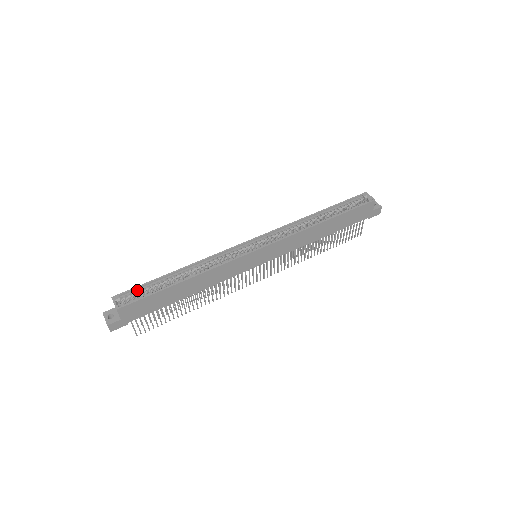
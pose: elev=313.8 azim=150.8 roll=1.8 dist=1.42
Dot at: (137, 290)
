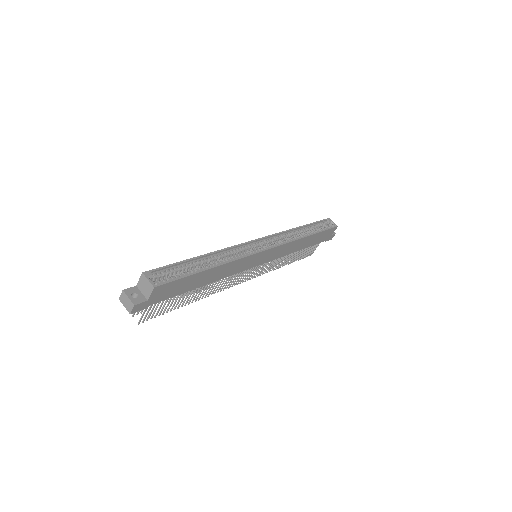
Dot at: (167, 269)
